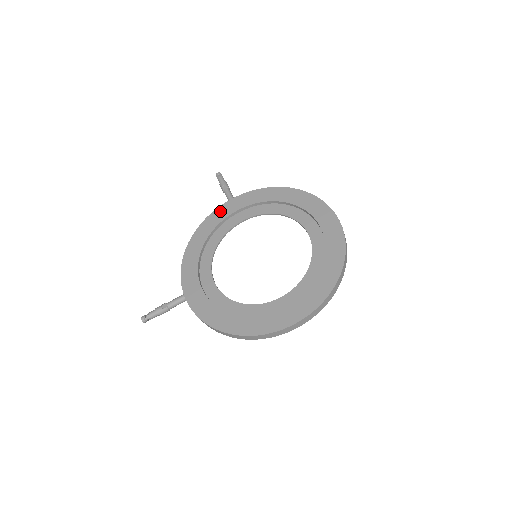
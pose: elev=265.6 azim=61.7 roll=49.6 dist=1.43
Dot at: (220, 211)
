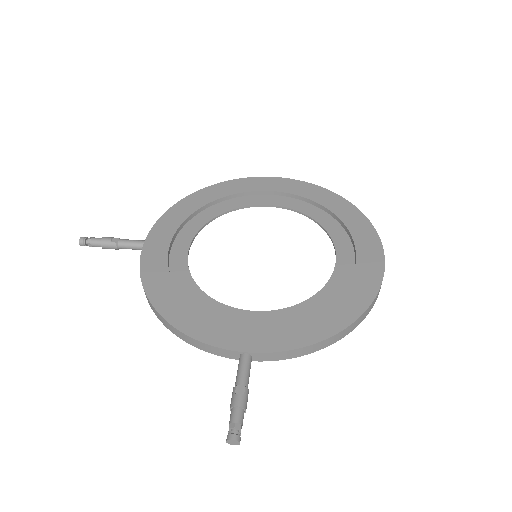
Dot at: (149, 257)
